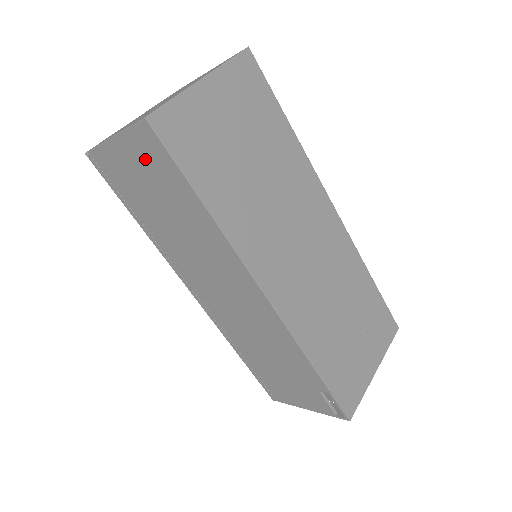
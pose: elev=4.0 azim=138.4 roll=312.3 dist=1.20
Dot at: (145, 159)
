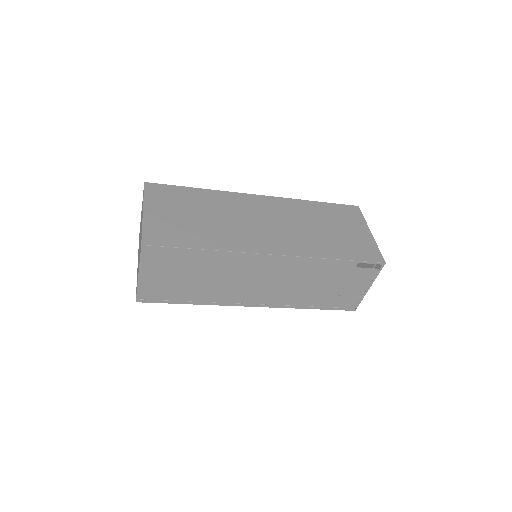
Dot at: (160, 264)
